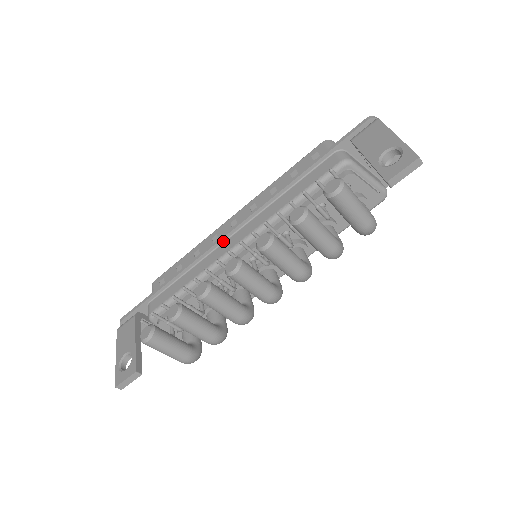
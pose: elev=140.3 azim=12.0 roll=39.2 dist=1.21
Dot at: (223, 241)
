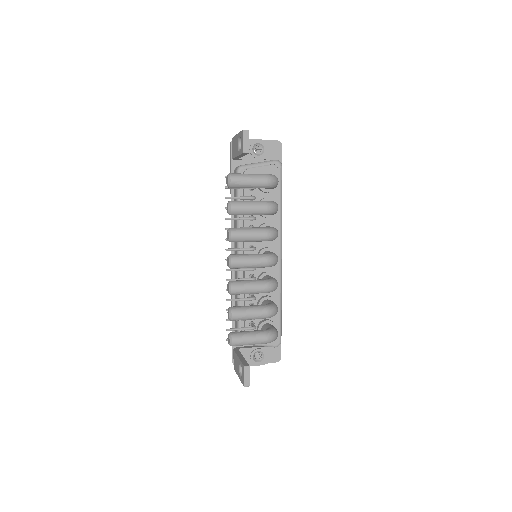
Dot at: occluded
